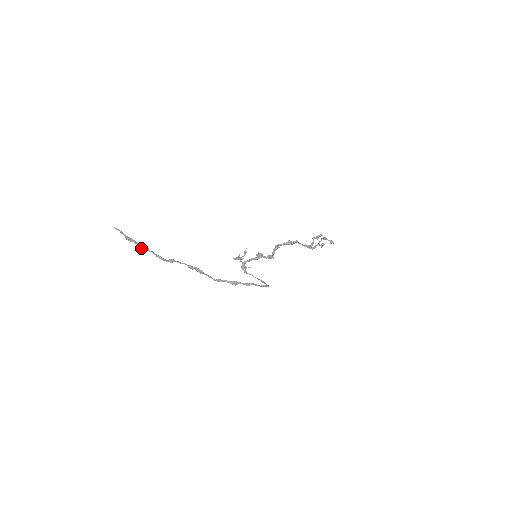
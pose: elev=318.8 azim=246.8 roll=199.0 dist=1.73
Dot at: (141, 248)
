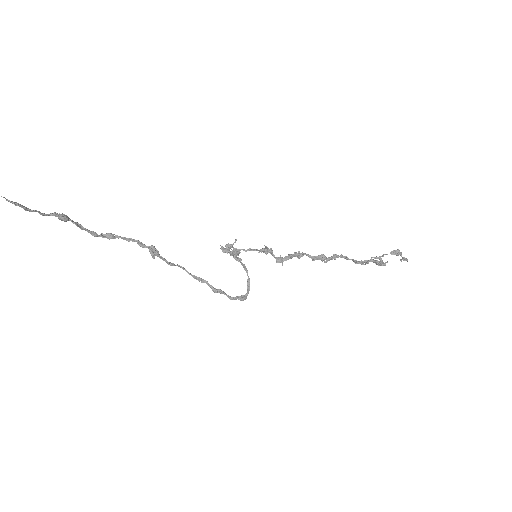
Dot at: occluded
